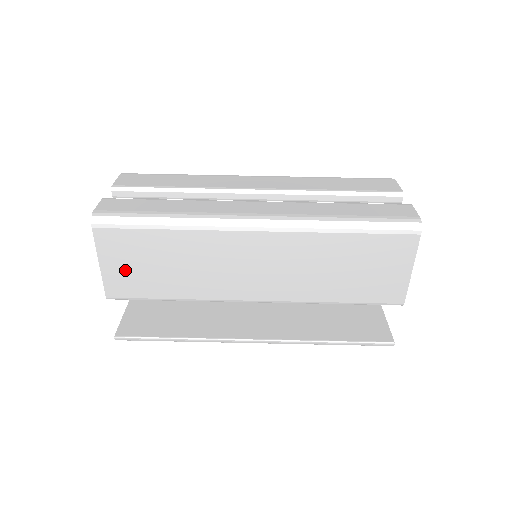
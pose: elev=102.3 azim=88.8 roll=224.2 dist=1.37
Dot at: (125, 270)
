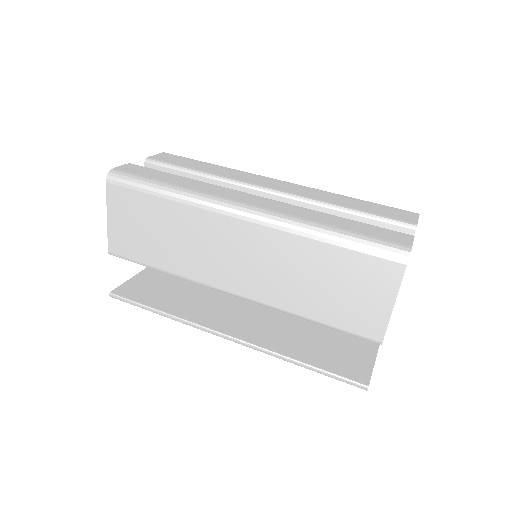
Dot at: (126, 229)
